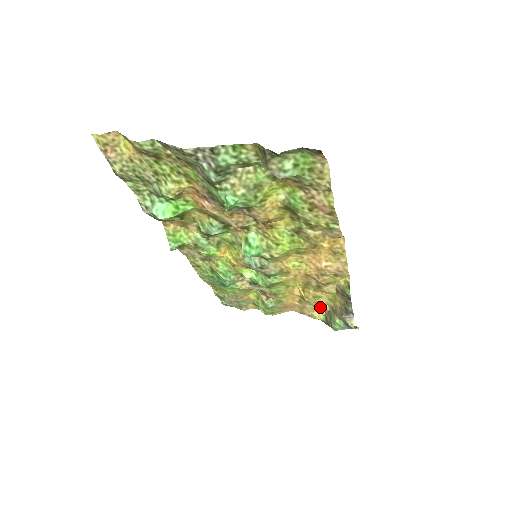
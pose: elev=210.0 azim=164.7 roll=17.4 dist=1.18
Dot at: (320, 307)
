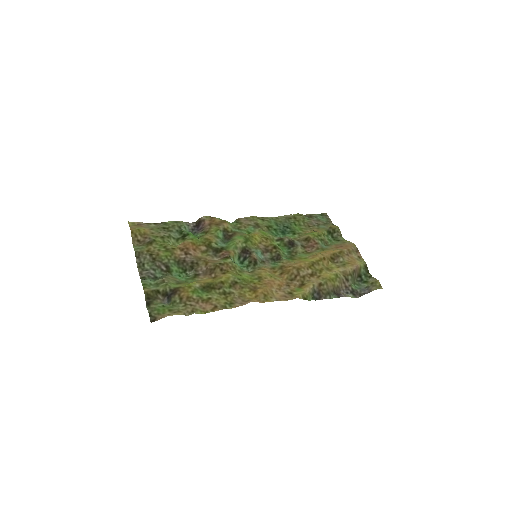
Dot at: (350, 265)
